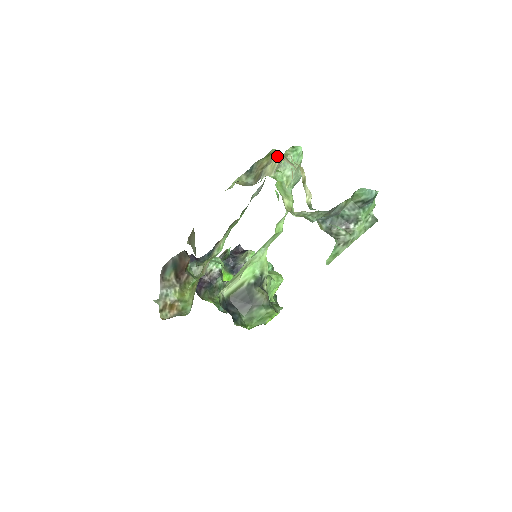
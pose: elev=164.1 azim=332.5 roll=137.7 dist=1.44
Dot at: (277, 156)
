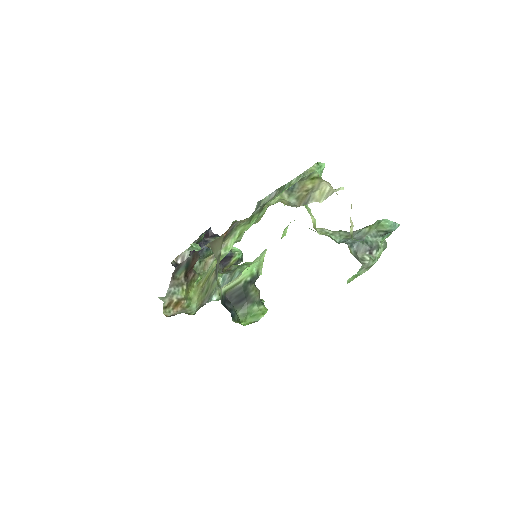
Dot at: (326, 183)
